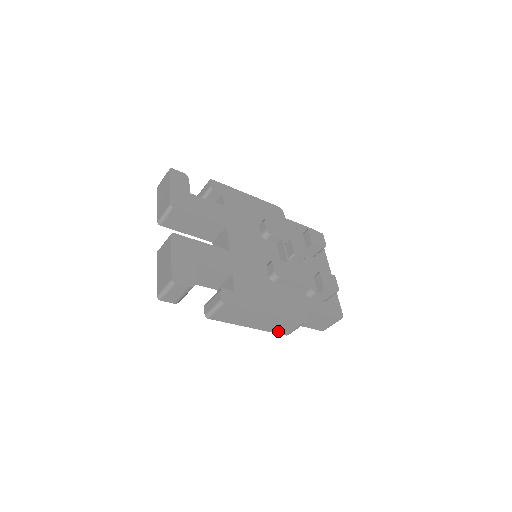
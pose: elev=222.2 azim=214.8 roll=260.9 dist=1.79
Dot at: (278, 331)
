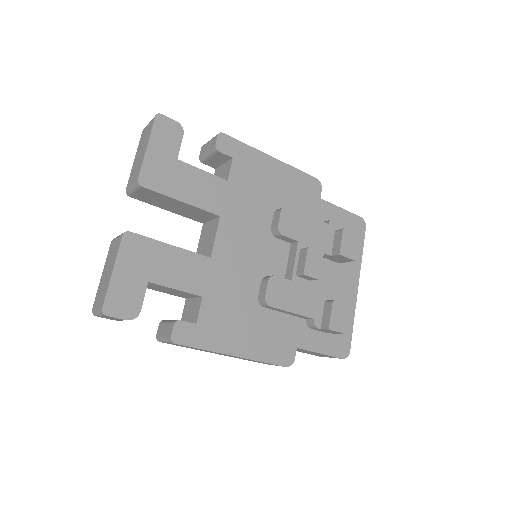
Dot at: (254, 361)
